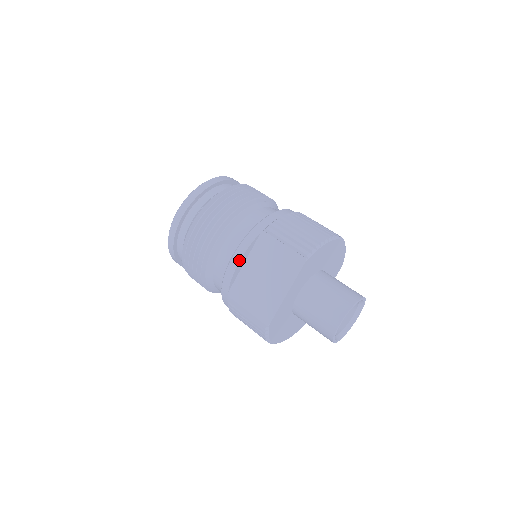
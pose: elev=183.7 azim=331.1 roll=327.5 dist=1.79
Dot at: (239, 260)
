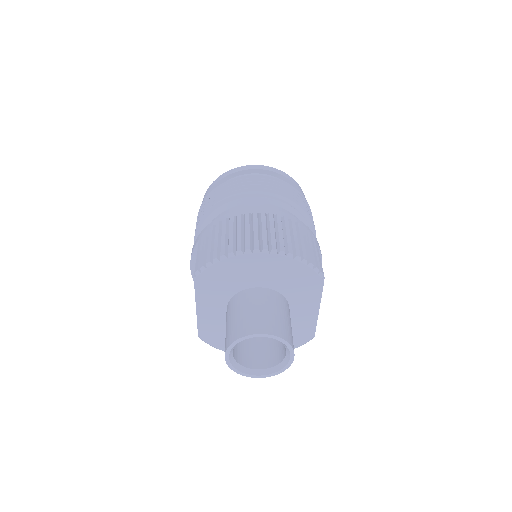
Dot at: (190, 266)
